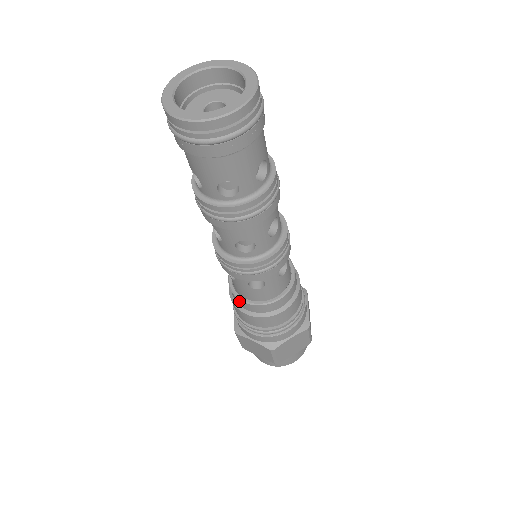
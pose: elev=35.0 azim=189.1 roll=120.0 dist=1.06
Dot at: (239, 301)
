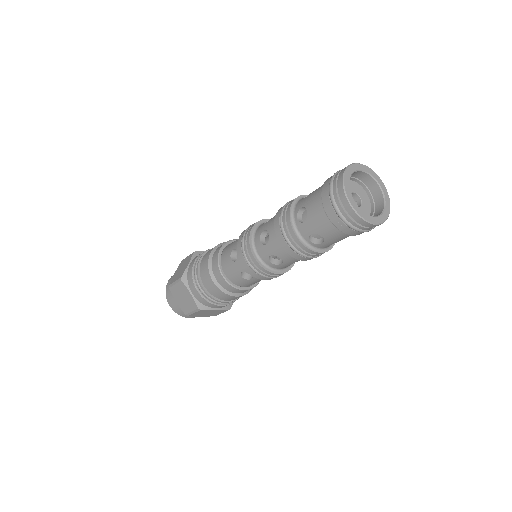
Dot at: (218, 271)
